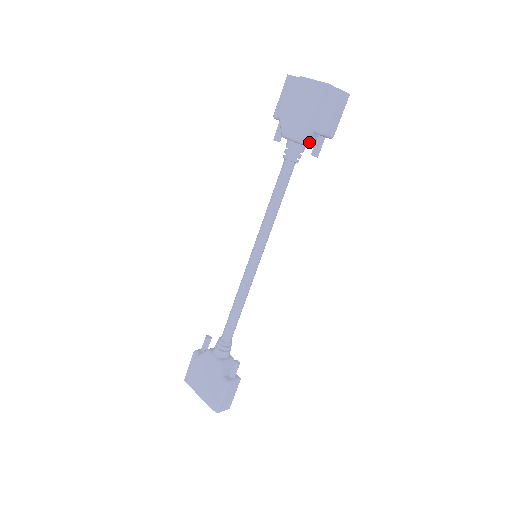
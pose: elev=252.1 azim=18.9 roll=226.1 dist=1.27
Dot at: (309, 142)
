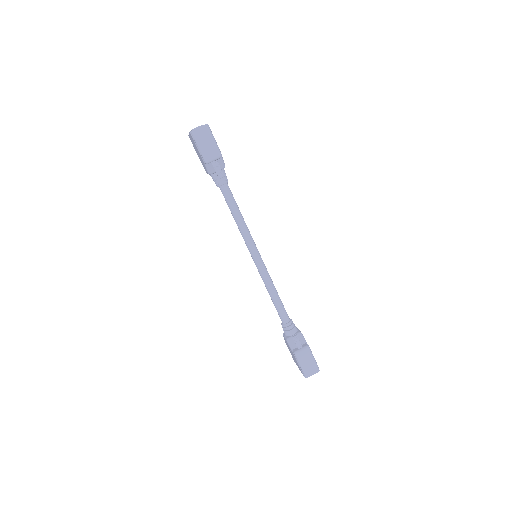
Dot at: occluded
